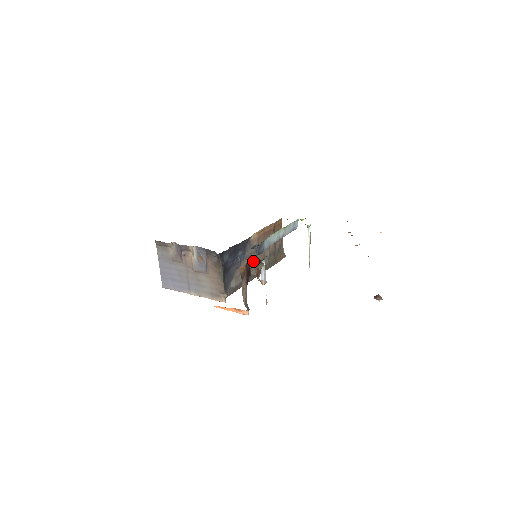
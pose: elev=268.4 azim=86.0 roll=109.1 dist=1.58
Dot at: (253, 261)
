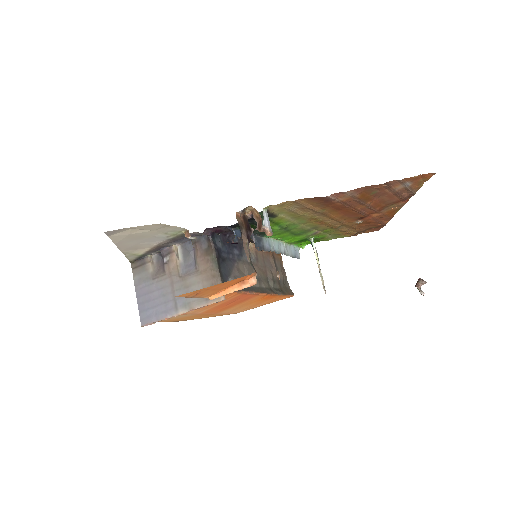
Dot at: (251, 212)
